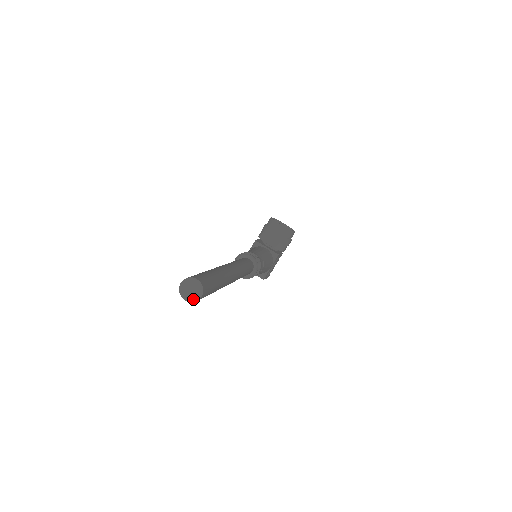
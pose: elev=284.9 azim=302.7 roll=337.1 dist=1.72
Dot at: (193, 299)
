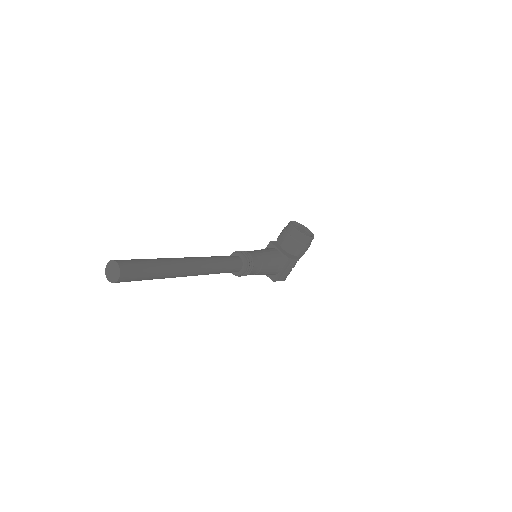
Dot at: (113, 280)
